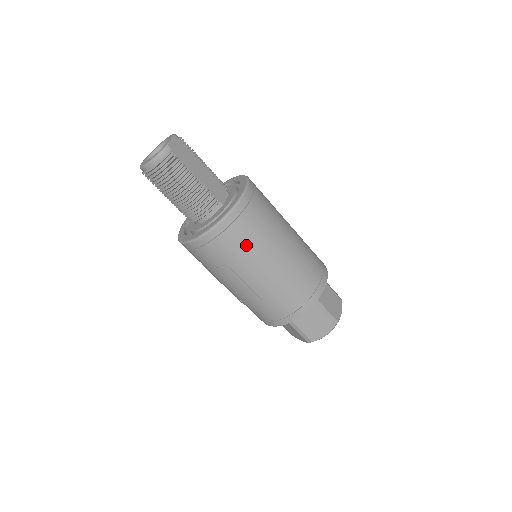
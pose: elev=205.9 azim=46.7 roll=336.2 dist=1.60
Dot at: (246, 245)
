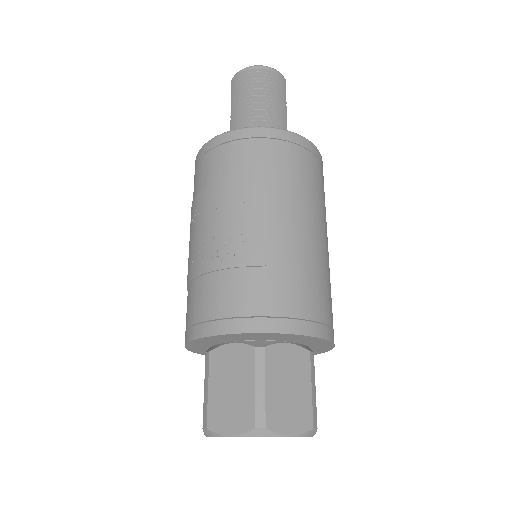
Dot at: (307, 181)
